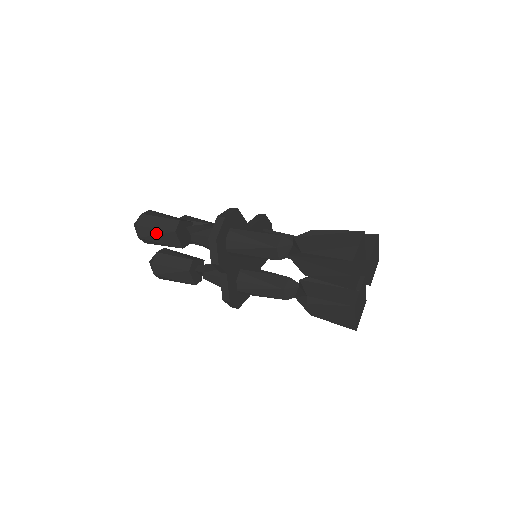
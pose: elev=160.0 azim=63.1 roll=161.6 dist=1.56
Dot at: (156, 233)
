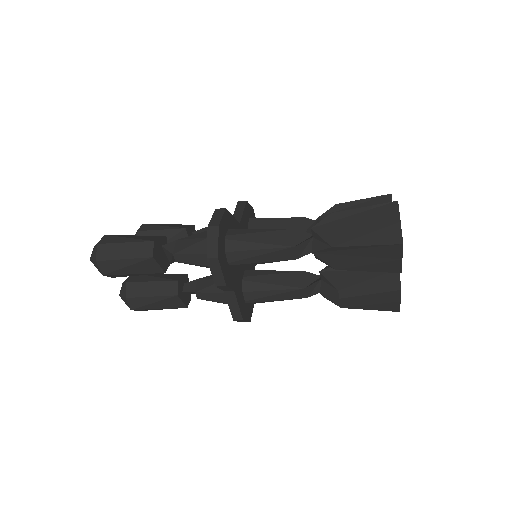
Dot at: (126, 264)
